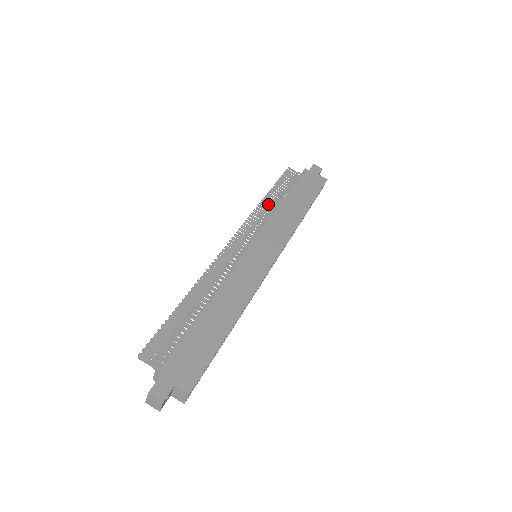
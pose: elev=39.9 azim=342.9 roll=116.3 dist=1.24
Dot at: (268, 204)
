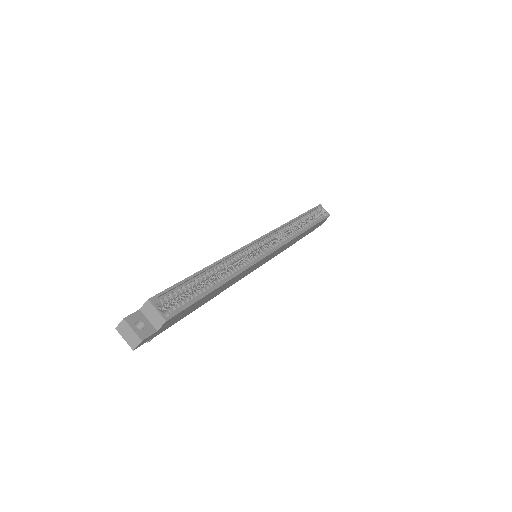
Dot at: occluded
